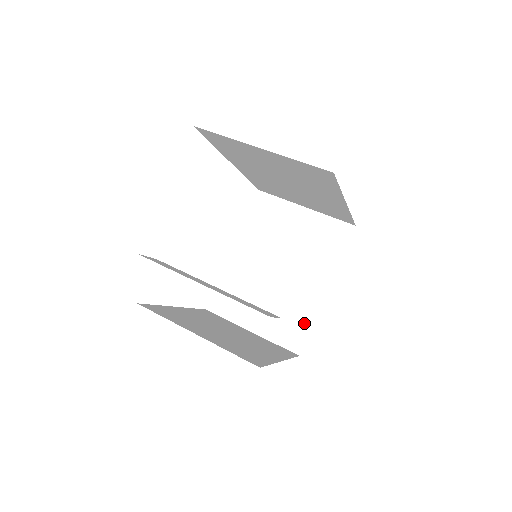
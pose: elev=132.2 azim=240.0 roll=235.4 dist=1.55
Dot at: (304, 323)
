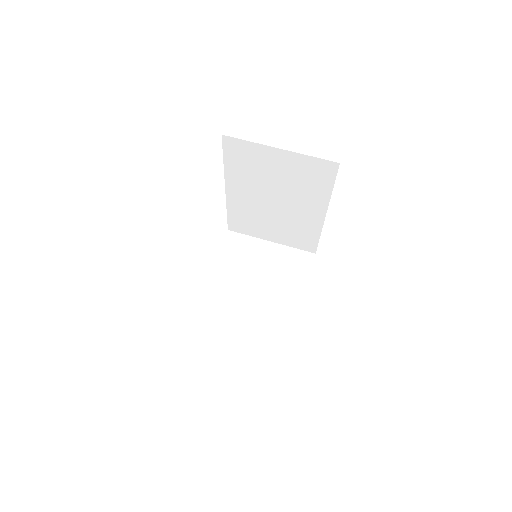
Dot at: (285, 334)
